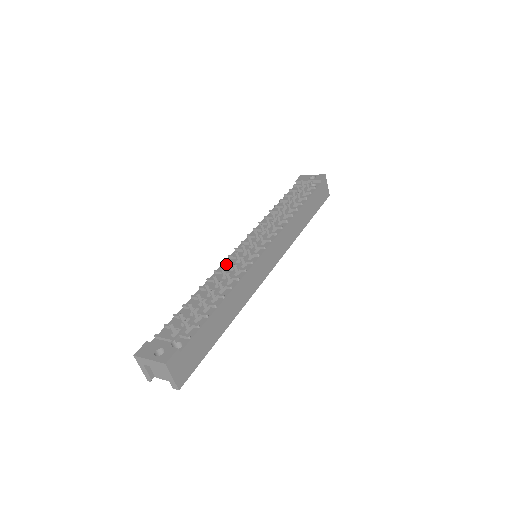
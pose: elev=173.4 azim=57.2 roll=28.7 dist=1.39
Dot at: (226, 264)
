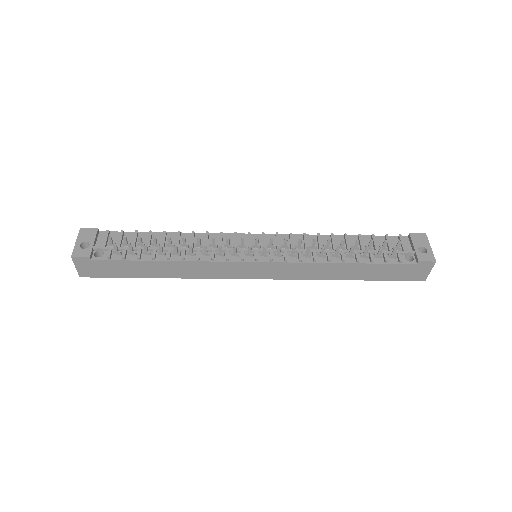
Dot at: (220, 237)
